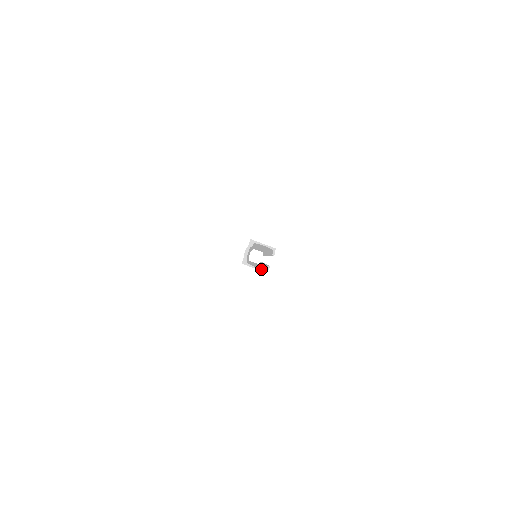
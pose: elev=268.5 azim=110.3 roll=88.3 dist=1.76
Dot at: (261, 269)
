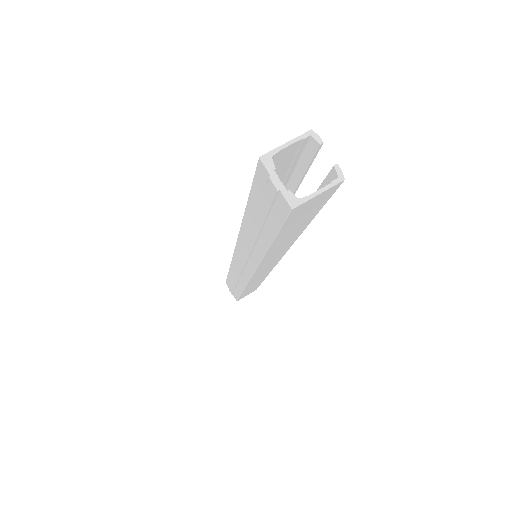
Dot at: (330, 183)
